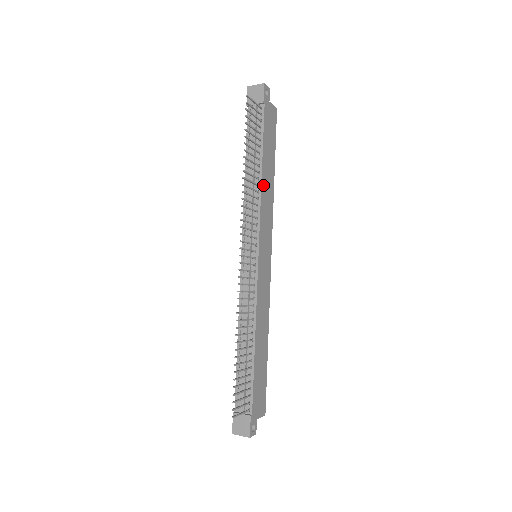
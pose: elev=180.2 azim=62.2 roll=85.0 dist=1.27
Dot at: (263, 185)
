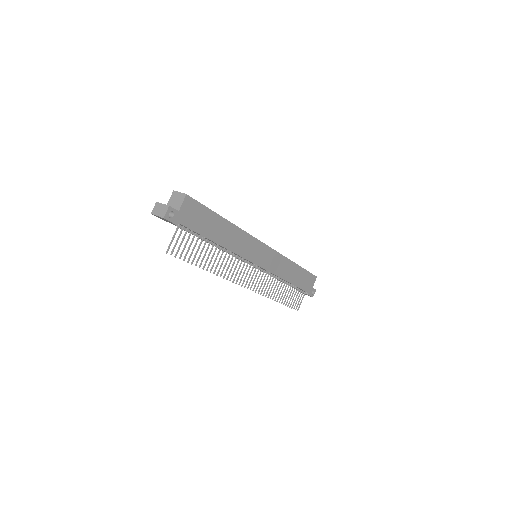
Dot at: (227, 245)
